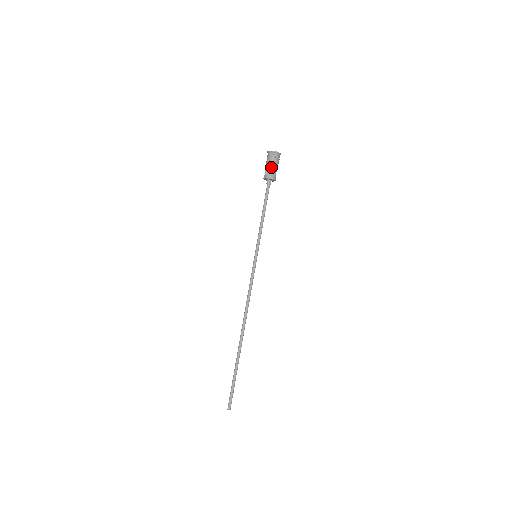
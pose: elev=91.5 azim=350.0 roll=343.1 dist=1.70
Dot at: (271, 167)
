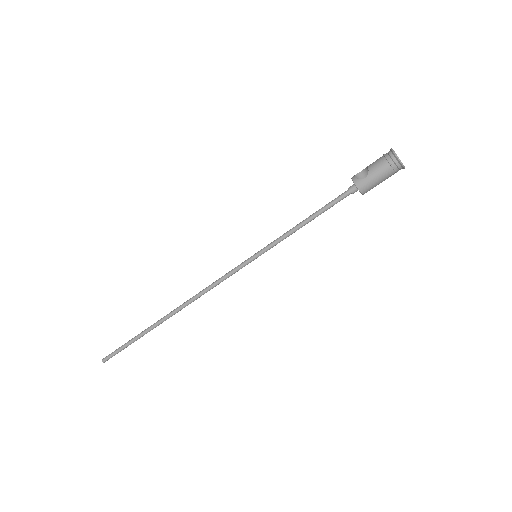
Dot at: (375, 177)
